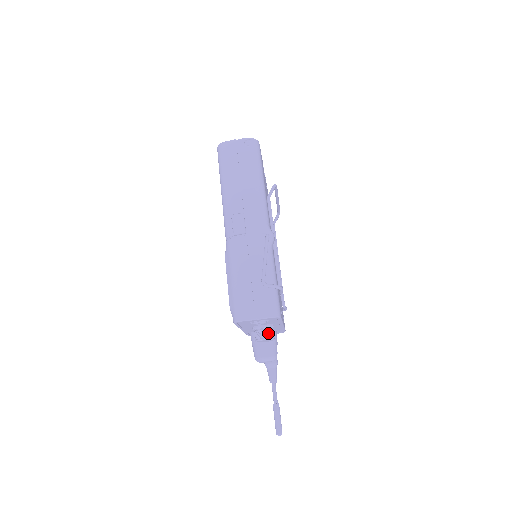
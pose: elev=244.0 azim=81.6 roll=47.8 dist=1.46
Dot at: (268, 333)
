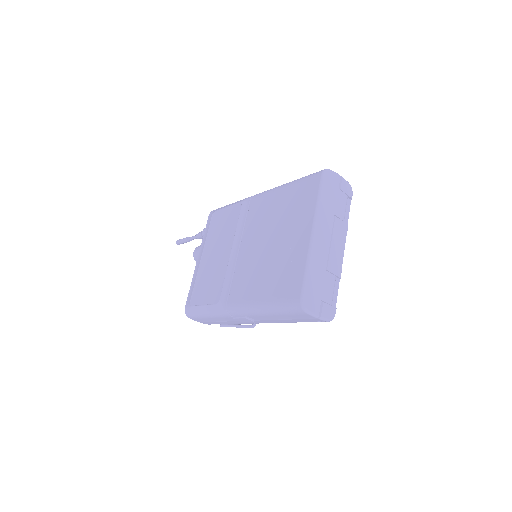
Dot at: occluded
